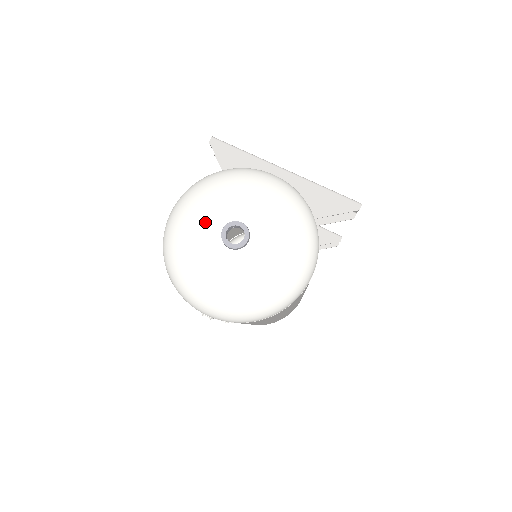
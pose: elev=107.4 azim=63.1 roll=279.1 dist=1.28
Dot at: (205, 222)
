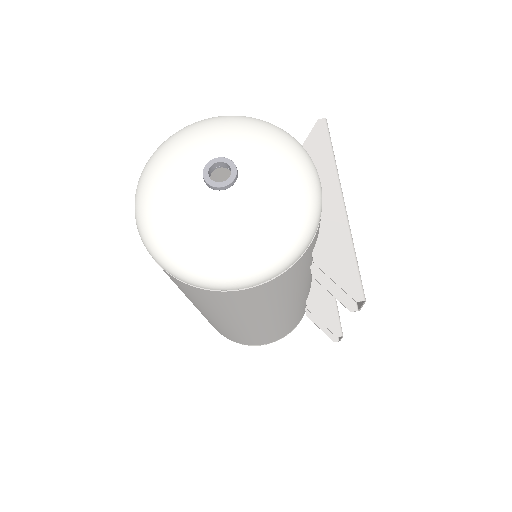
Dot at: (217, 141)
